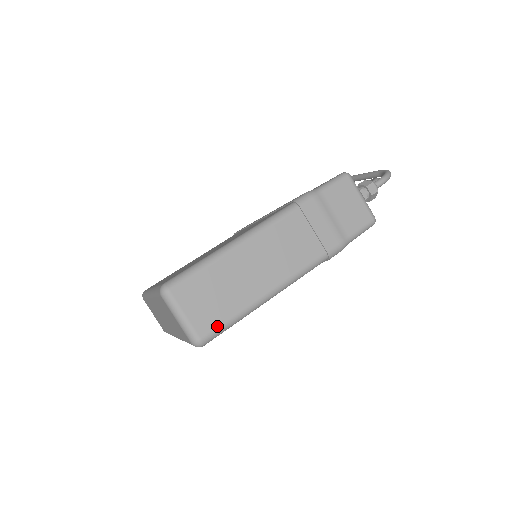
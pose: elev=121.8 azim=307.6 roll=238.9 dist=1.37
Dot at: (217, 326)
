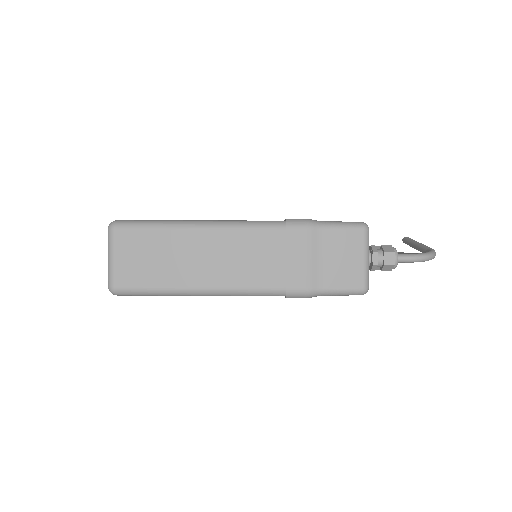
Dot at: (135, 286)
